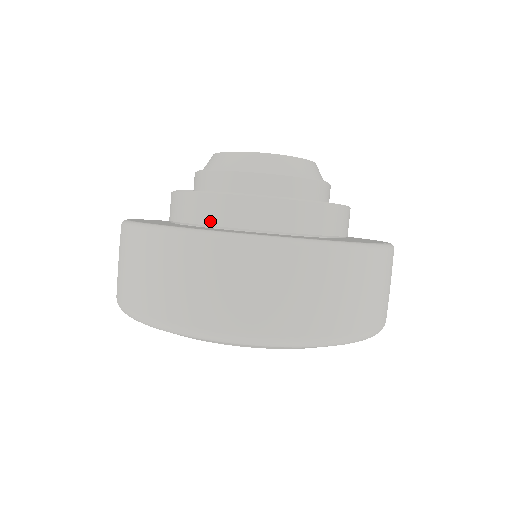
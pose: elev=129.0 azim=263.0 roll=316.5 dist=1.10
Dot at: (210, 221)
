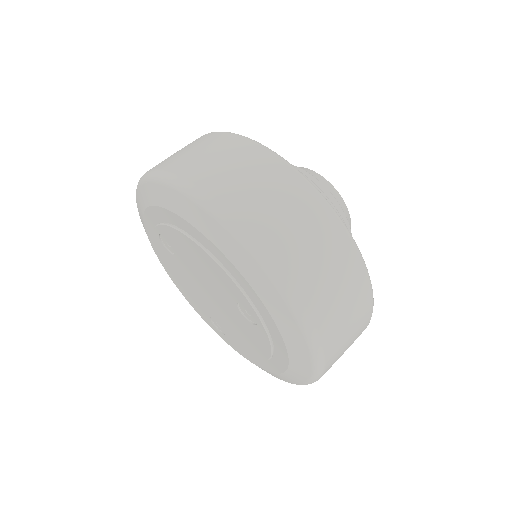
Dot at: occluded
